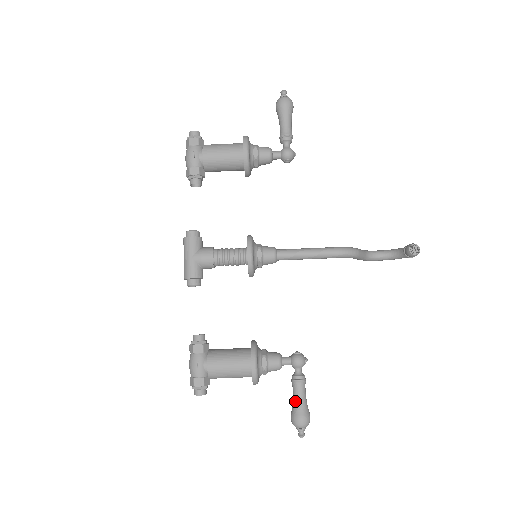
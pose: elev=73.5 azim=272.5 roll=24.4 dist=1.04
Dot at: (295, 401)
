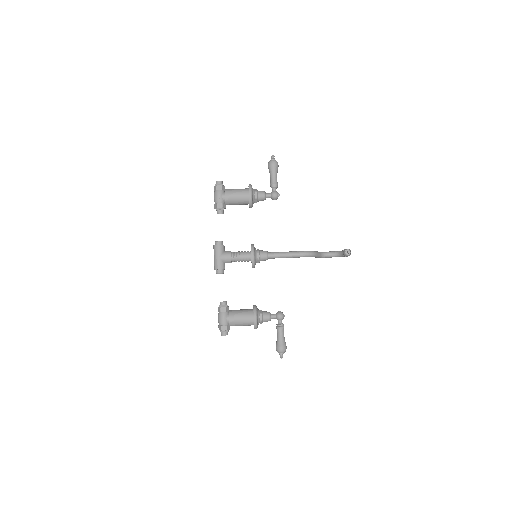
Dot at: (278, 338)
